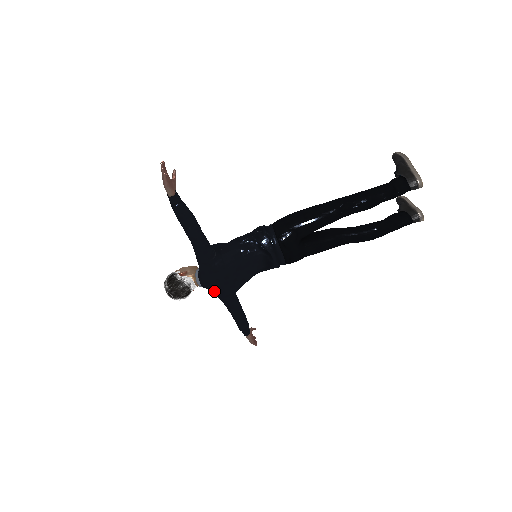
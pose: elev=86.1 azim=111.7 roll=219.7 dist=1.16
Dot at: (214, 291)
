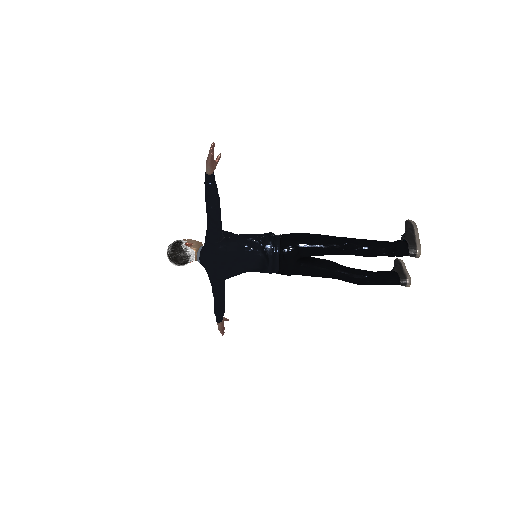
Dot at: (208, 270)
